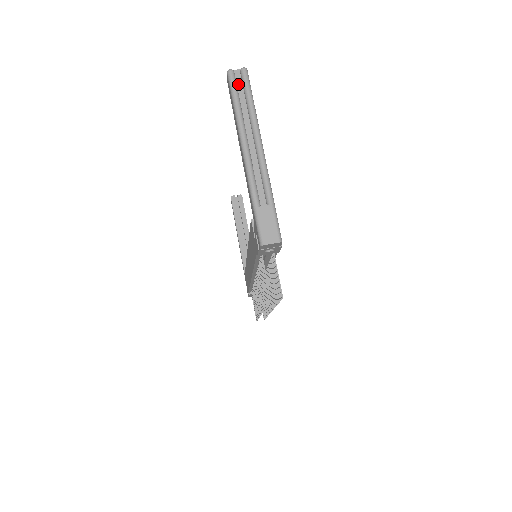
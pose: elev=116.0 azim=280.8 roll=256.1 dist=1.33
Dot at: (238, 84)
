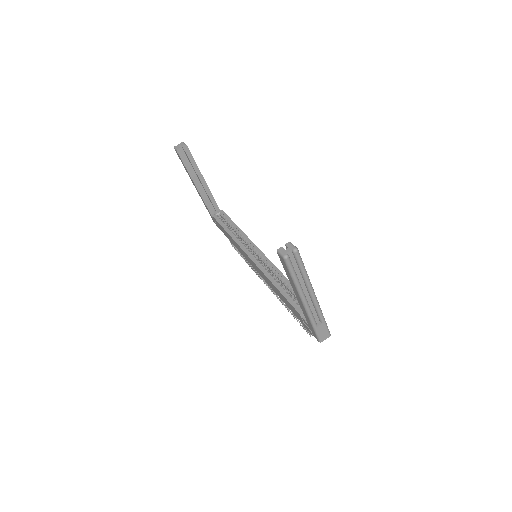
Dot at: (292, 261)
